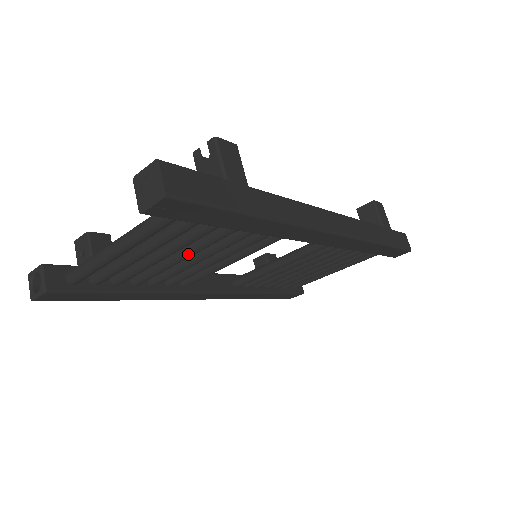
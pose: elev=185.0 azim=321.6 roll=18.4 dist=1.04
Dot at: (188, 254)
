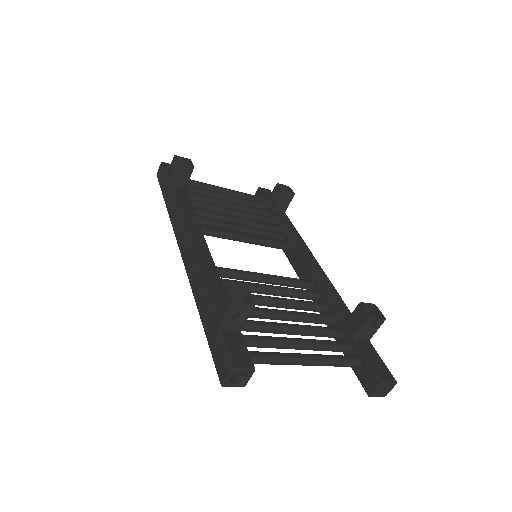
Dot at: occluded
